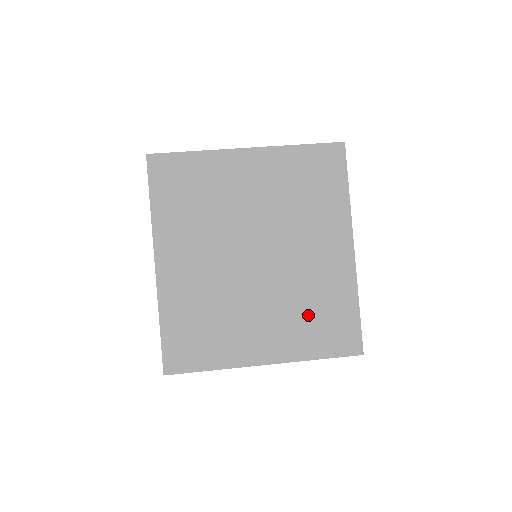
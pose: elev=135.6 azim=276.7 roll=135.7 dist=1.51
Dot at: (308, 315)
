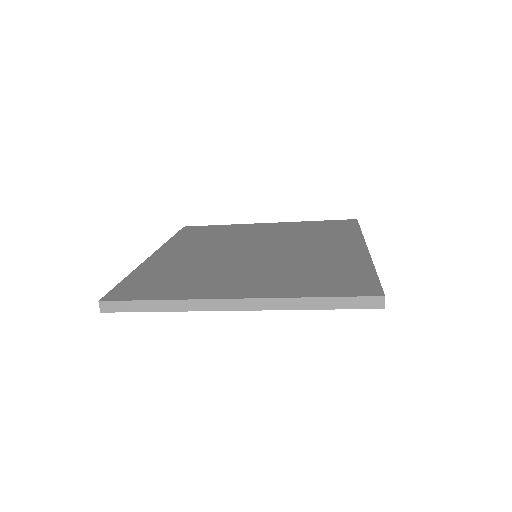
Dot at: (305, 274)
